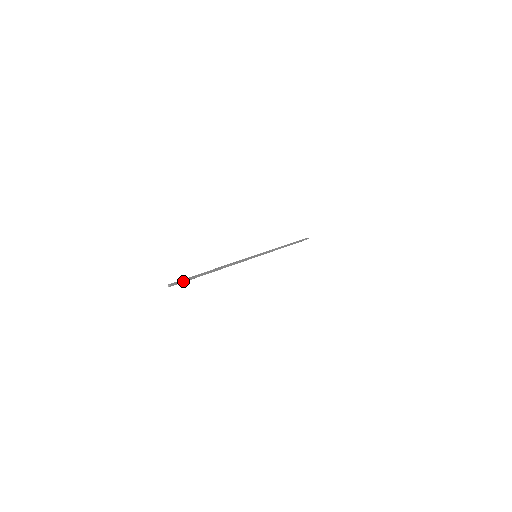
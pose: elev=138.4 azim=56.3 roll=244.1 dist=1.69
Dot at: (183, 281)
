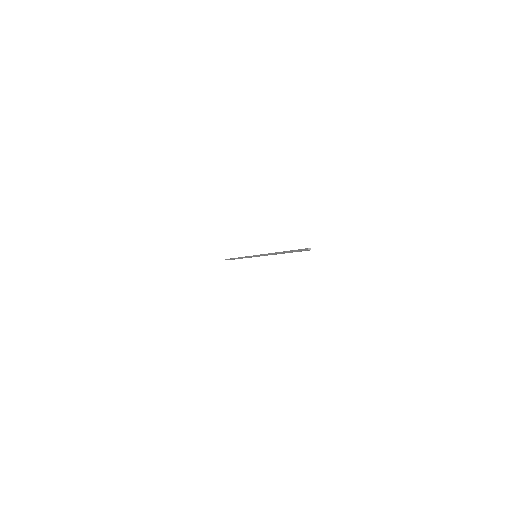
Dot at: (301, 250)
